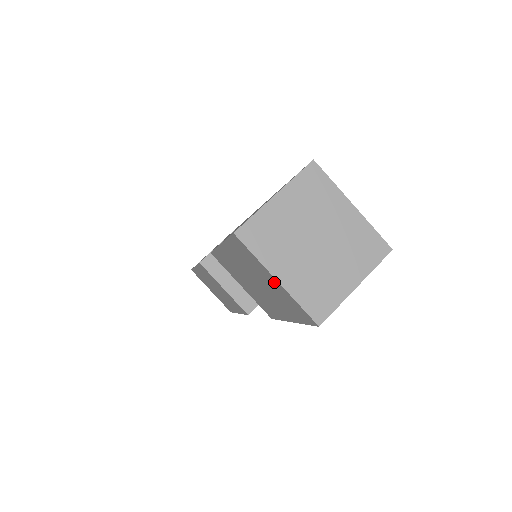
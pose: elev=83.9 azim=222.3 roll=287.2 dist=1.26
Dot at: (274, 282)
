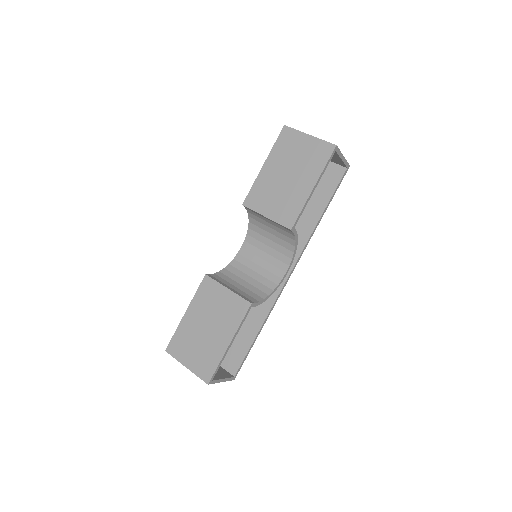
Dot at: (307, 141)
